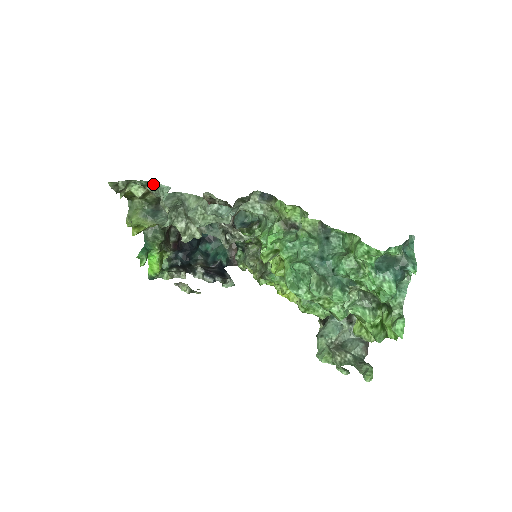
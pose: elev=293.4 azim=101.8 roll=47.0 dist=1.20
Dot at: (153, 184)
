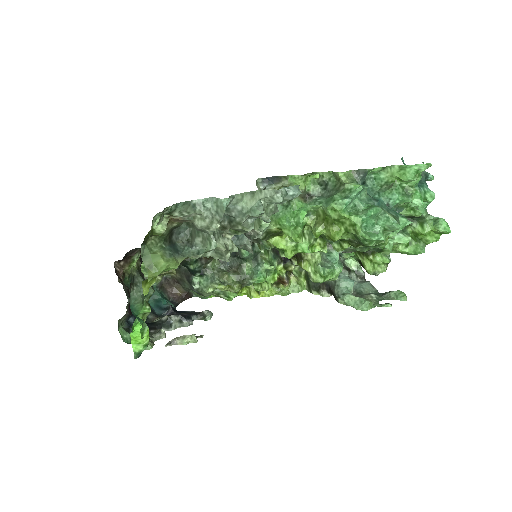
Dot at: (185, 204)
